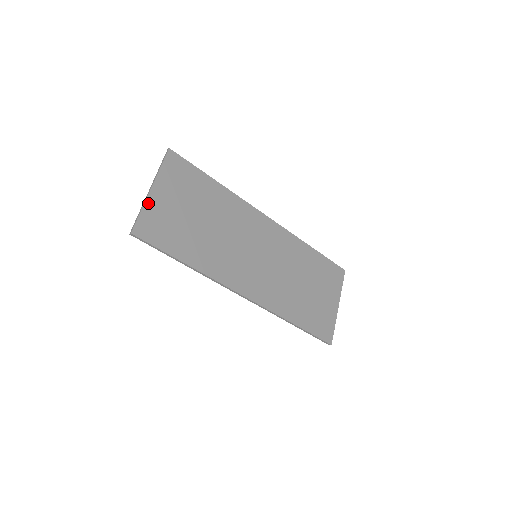
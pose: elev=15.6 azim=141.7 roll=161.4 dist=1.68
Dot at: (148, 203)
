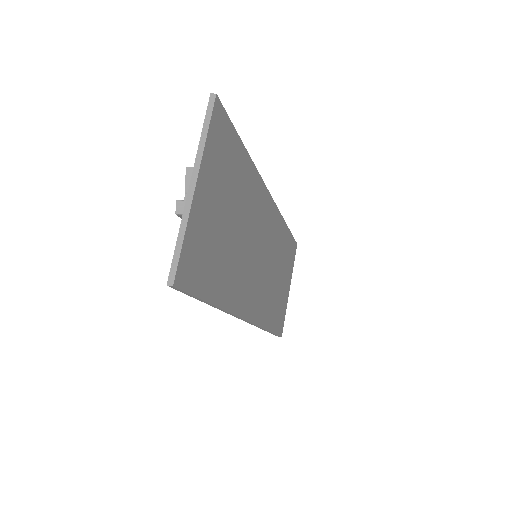
Dot at: (191, 216)
